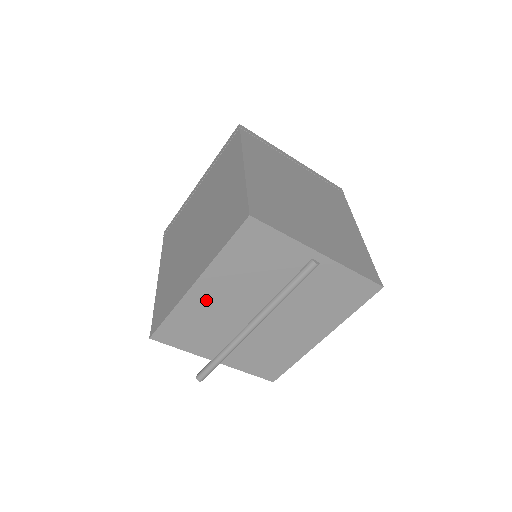
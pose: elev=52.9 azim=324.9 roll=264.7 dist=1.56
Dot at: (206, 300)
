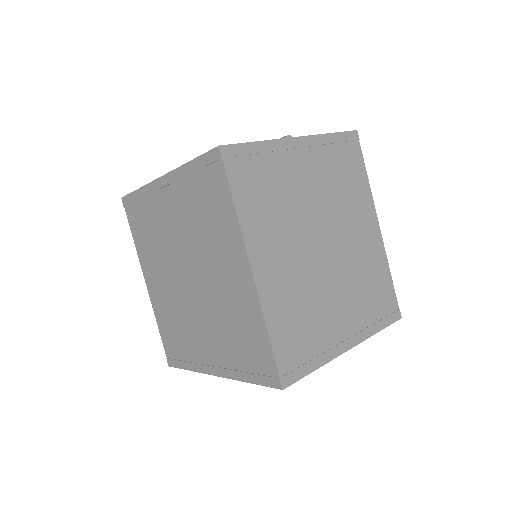
Dot at: occluded
